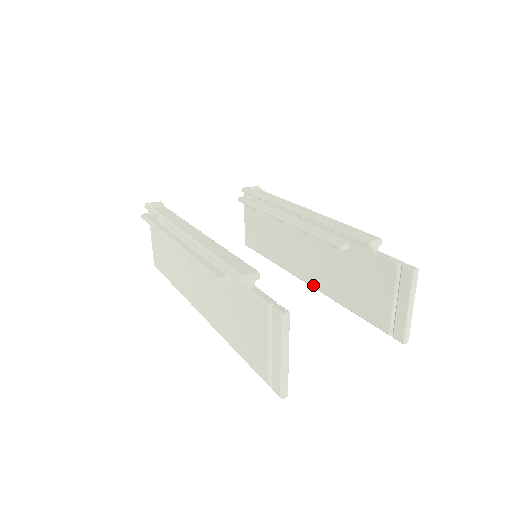
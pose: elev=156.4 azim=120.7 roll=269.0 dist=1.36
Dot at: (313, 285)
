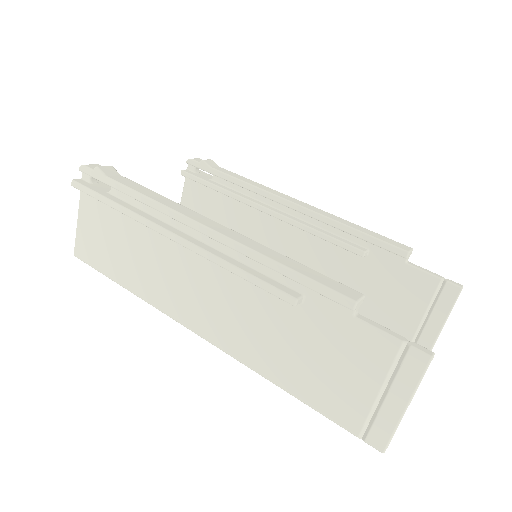
Dot at: occluded
